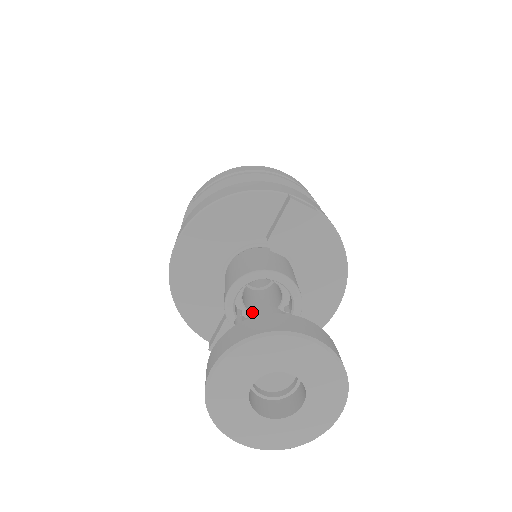
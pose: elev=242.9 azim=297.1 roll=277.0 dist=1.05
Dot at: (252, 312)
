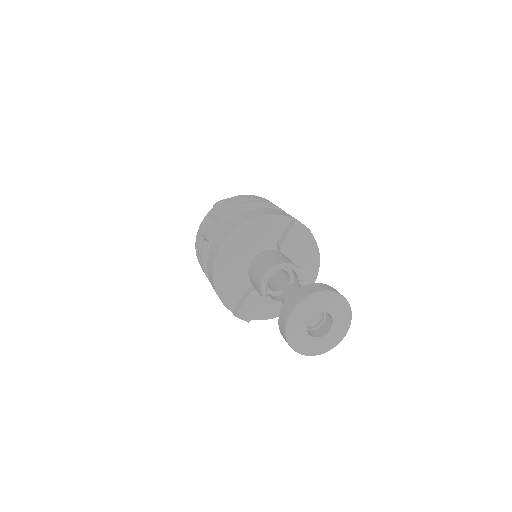
Dot at: (286, 286)
